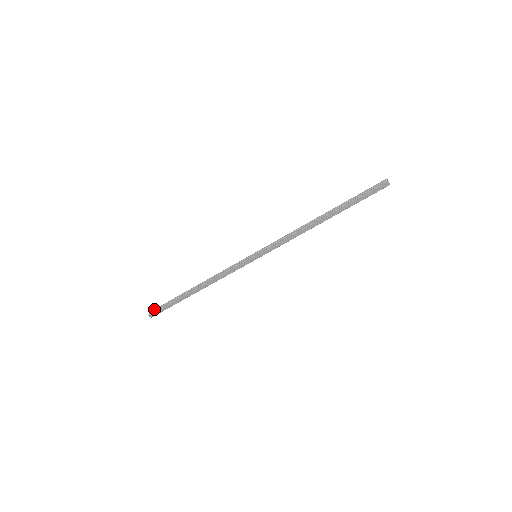
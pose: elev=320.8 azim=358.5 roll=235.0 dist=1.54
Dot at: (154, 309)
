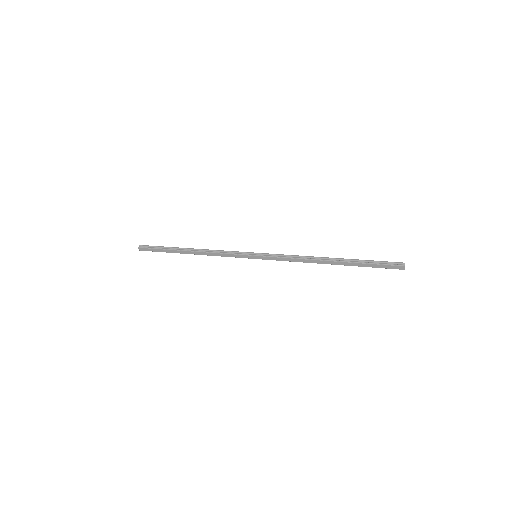
Dot at: (146, 245)
